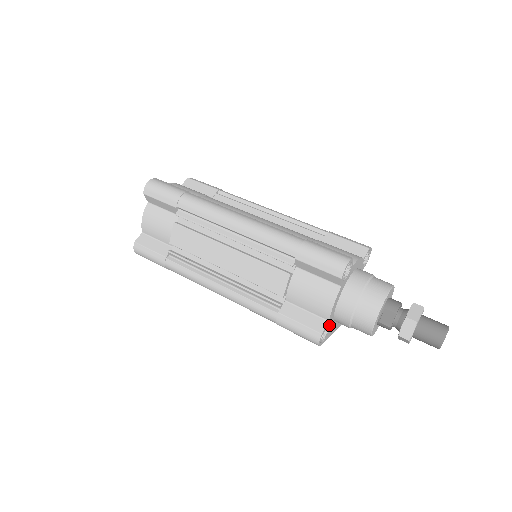
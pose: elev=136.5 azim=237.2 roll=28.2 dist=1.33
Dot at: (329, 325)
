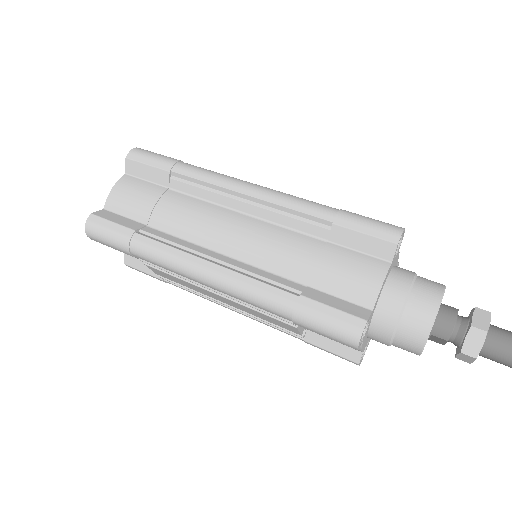
Dot at: (367, 342)
